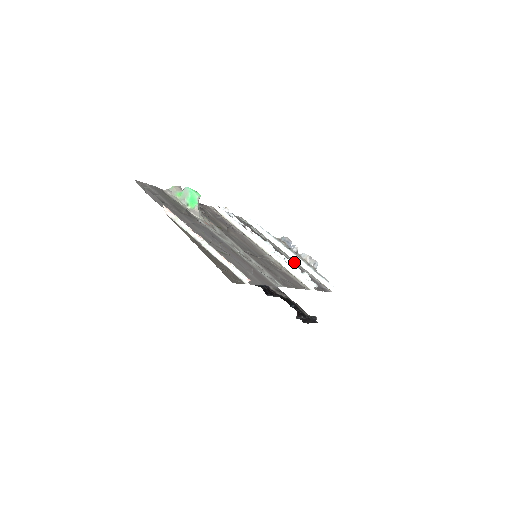
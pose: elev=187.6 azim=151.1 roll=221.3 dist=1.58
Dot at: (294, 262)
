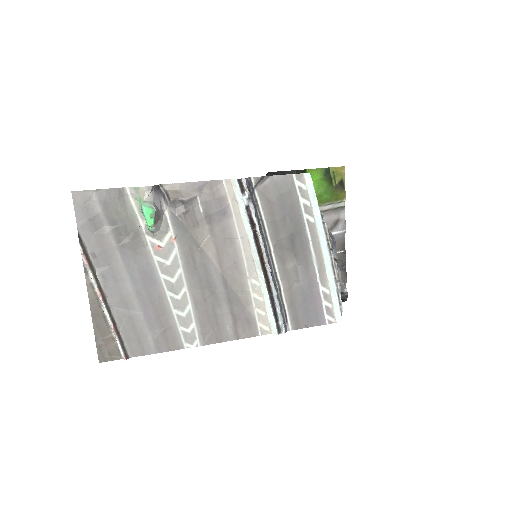
Dot at: (318, 271)
